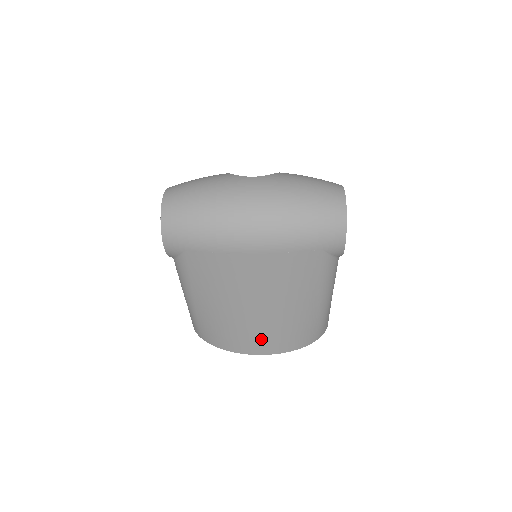
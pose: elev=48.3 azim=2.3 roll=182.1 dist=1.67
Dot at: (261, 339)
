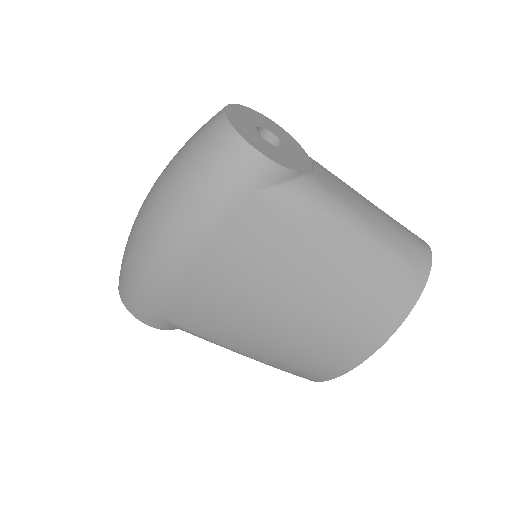
Dot at: (342, 340)
